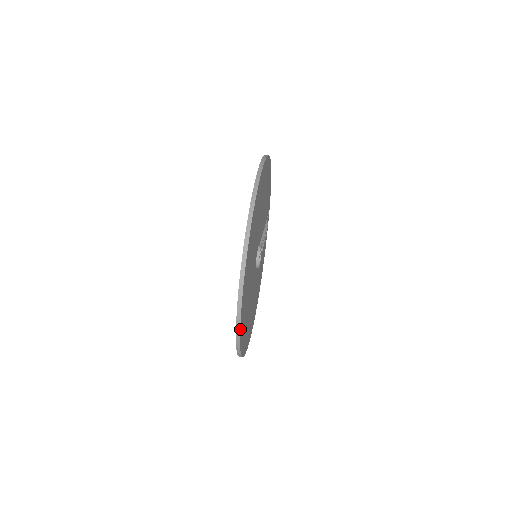
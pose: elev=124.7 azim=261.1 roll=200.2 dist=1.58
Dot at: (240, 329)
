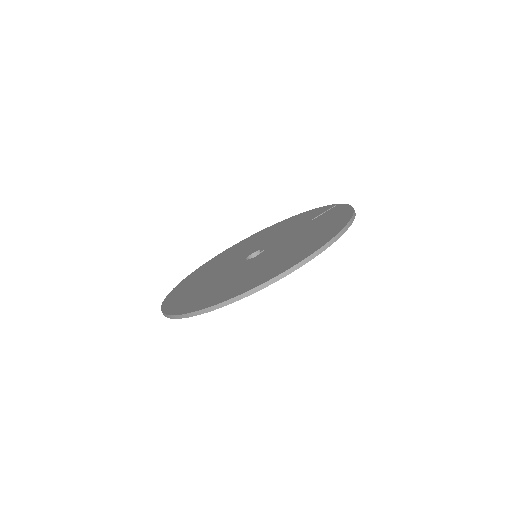
Dot at: occluded
